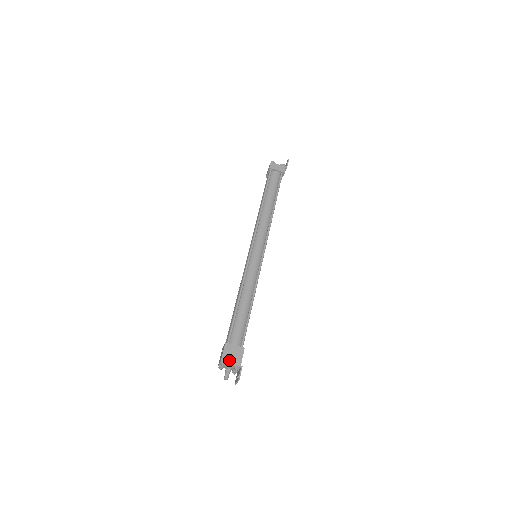
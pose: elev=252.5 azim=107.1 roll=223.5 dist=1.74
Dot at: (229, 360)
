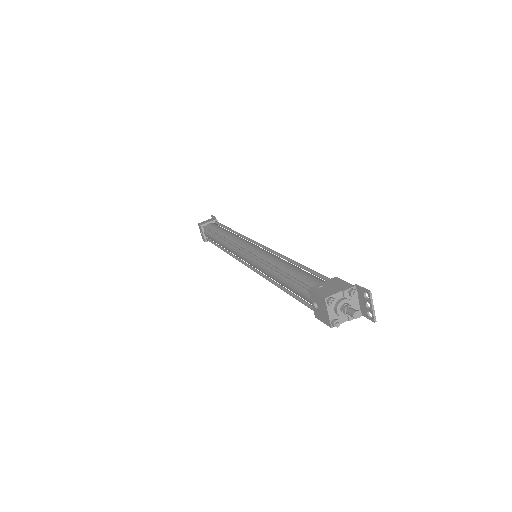
Dot at: (333, 292)
